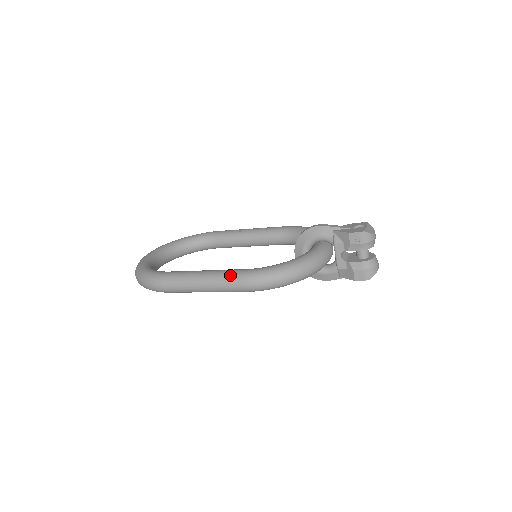
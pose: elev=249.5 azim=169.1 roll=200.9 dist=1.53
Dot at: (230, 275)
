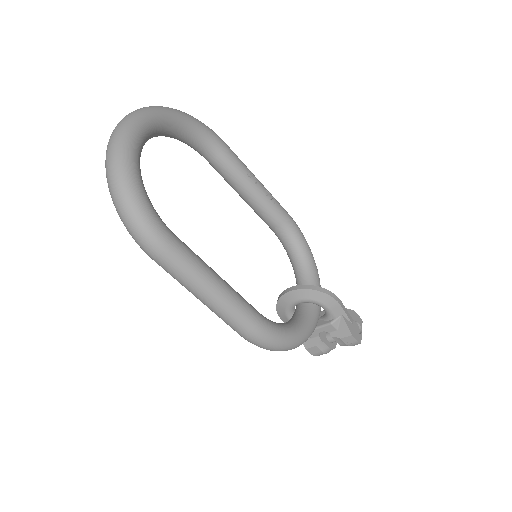
Dot at: (246, 317)
